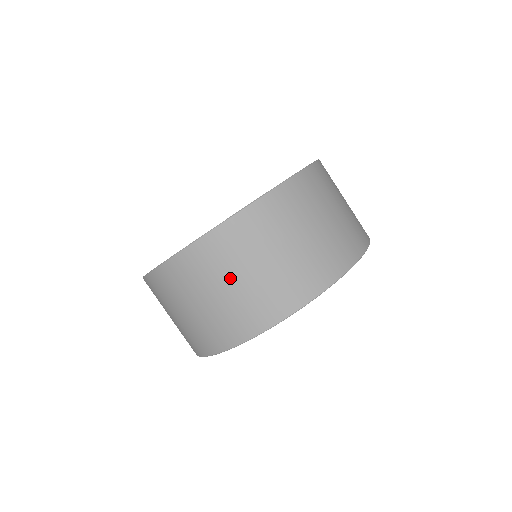
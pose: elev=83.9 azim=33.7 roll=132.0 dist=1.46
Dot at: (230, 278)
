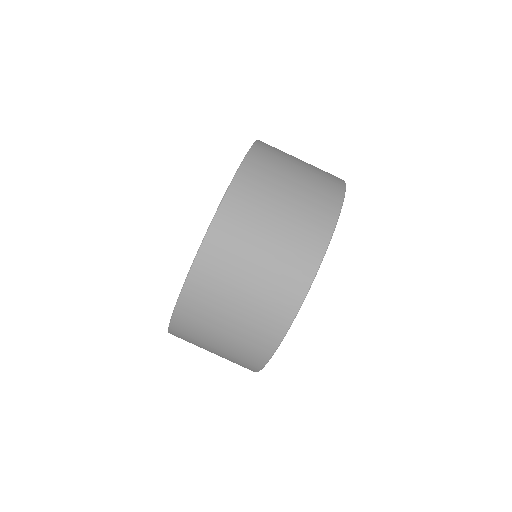
Dot at: (207, 350)
